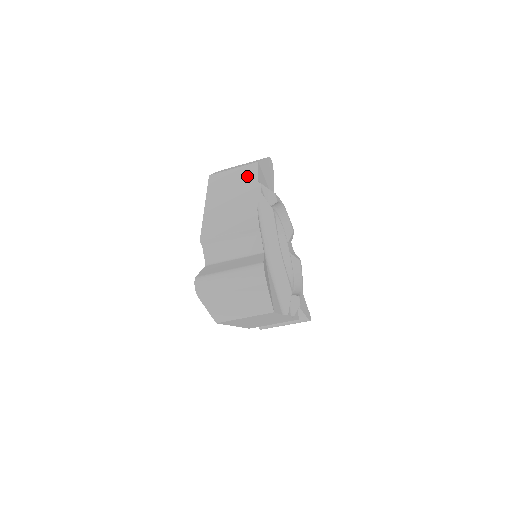
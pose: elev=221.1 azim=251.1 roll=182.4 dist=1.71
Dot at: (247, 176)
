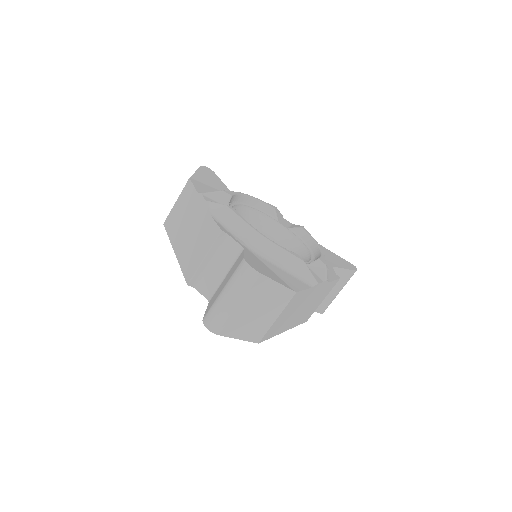
Dot at: (189, 197)
